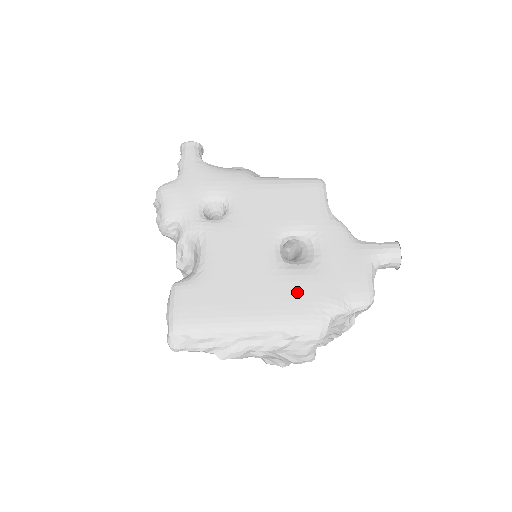
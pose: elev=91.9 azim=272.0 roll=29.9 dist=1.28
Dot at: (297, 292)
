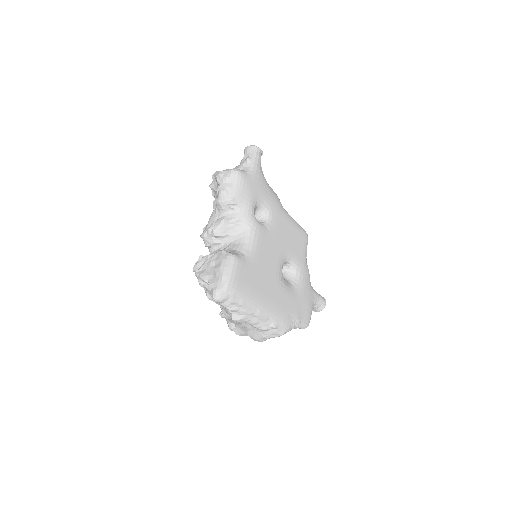
Dot at: (286, 302)
